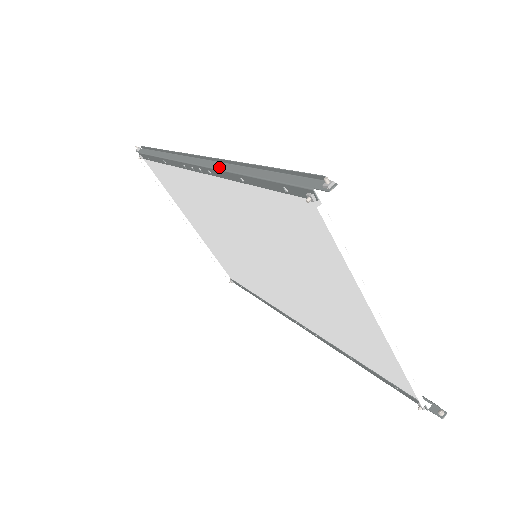
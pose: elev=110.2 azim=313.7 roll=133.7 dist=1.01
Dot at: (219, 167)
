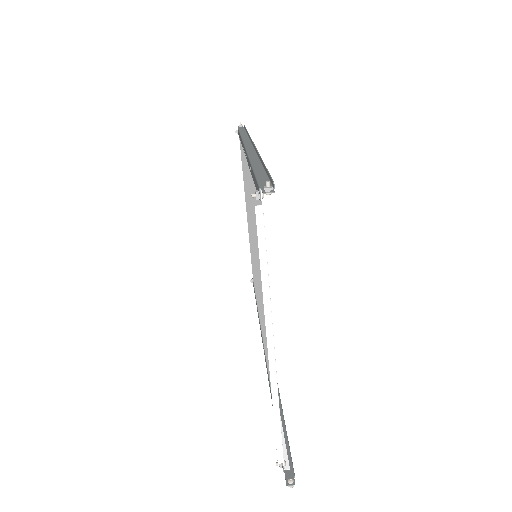
Dot at: (250, 154)
